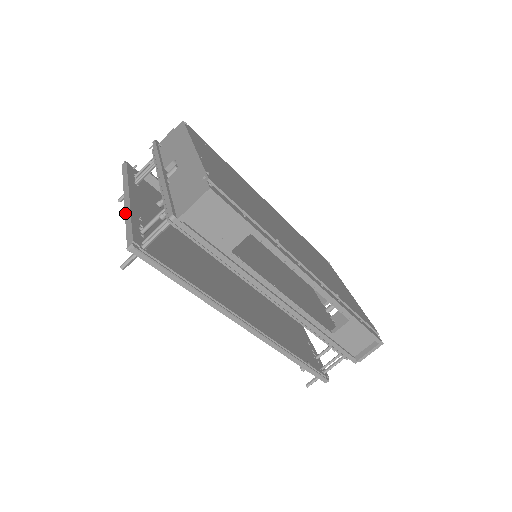
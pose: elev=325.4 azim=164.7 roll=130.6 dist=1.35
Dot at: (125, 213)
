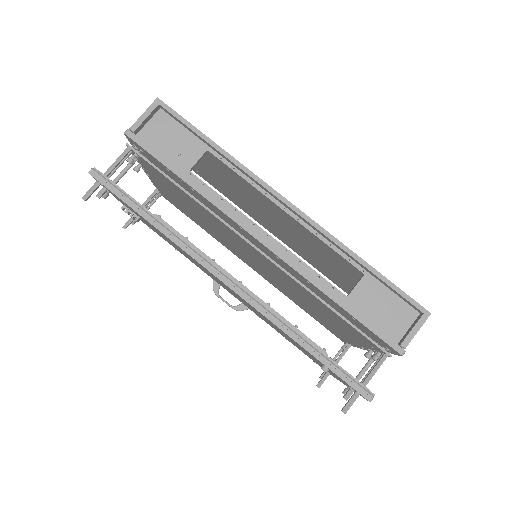
Dot at: occluded
